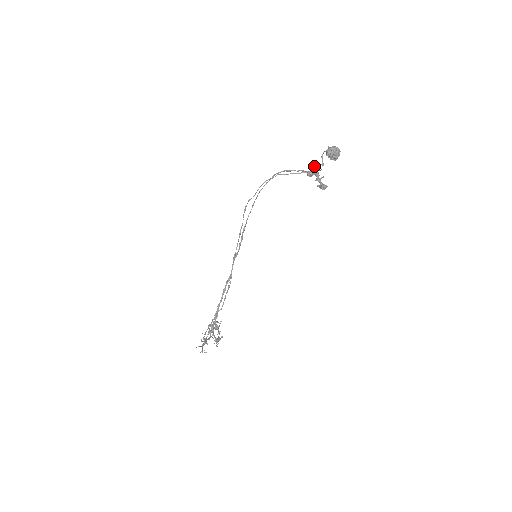
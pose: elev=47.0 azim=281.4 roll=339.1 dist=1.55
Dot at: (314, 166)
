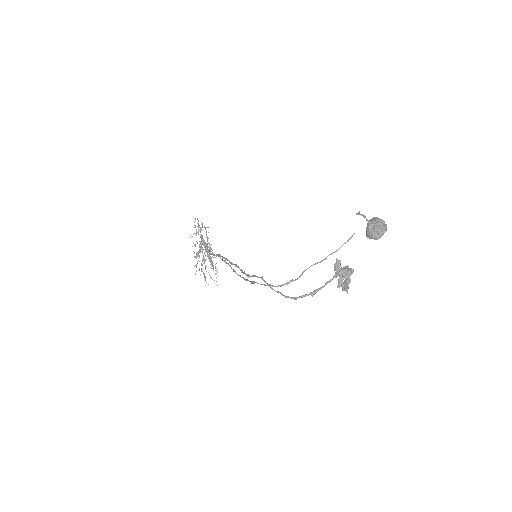
Dot at: (345, 289)
